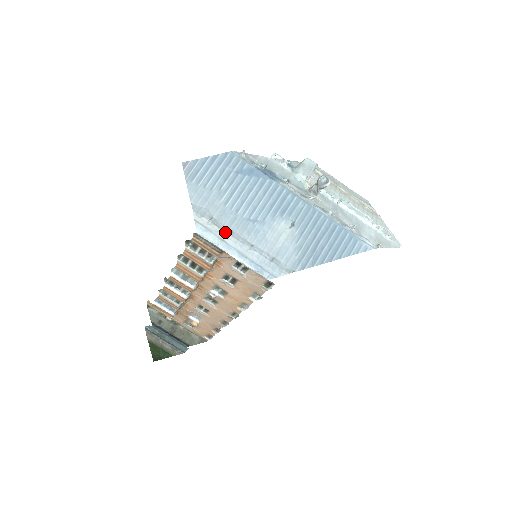
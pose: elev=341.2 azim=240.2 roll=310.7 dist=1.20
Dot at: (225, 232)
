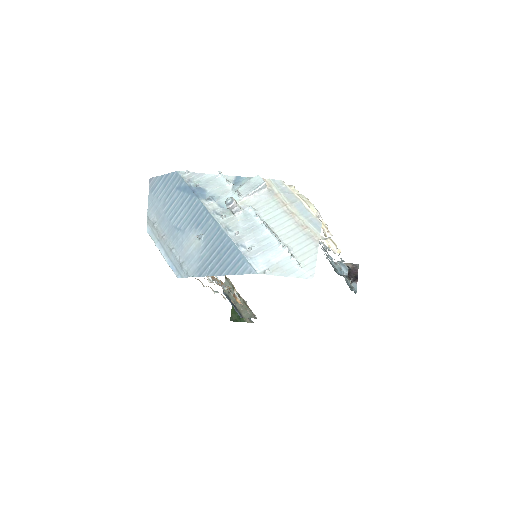
Dot at: (160, 234)
